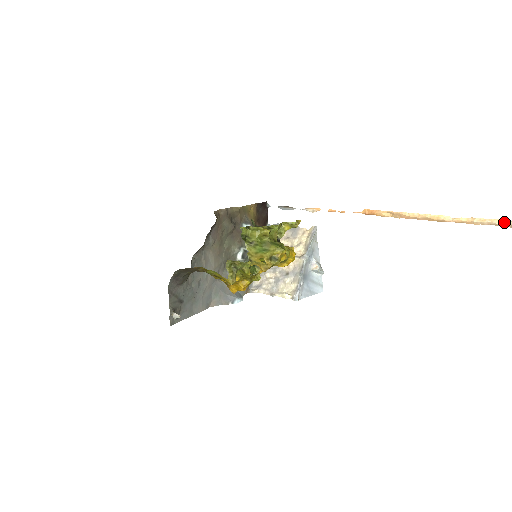
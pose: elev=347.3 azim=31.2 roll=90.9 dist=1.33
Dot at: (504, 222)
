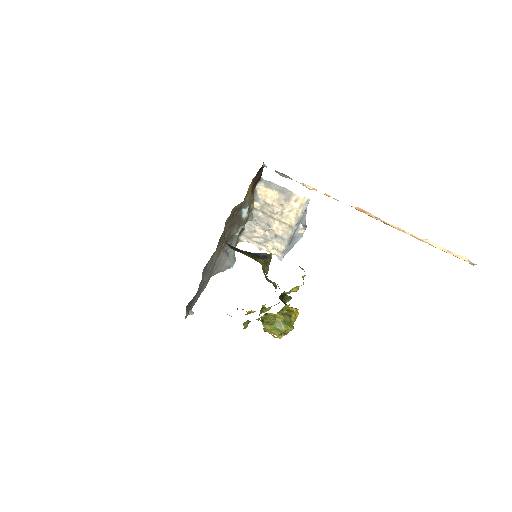
Dot at: (465, 259)
